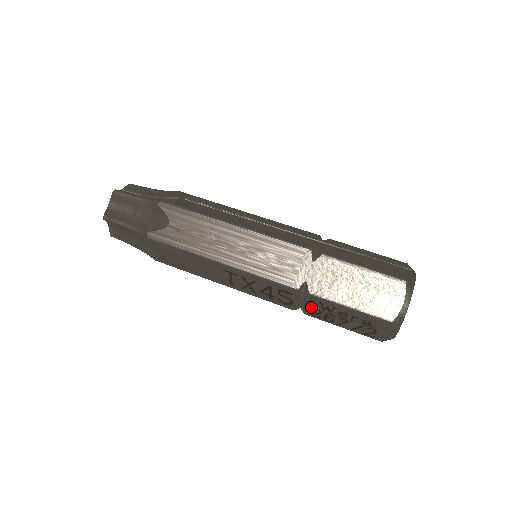
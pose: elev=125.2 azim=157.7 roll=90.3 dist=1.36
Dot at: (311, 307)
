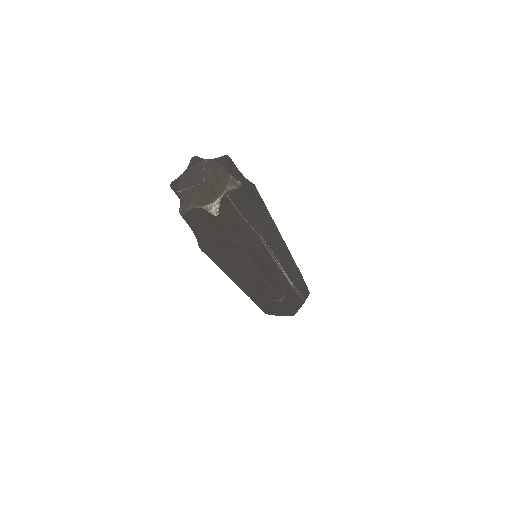
Dot at: occluded
